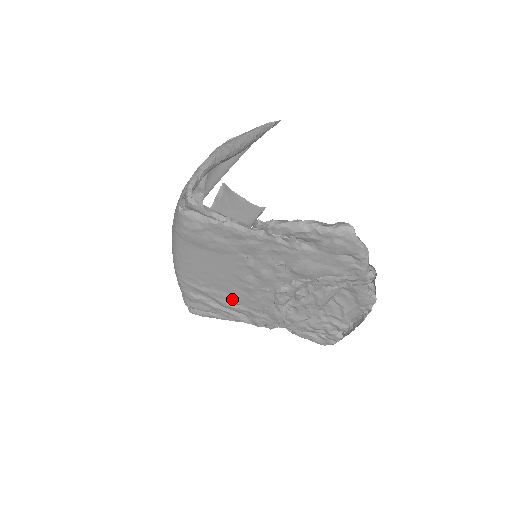
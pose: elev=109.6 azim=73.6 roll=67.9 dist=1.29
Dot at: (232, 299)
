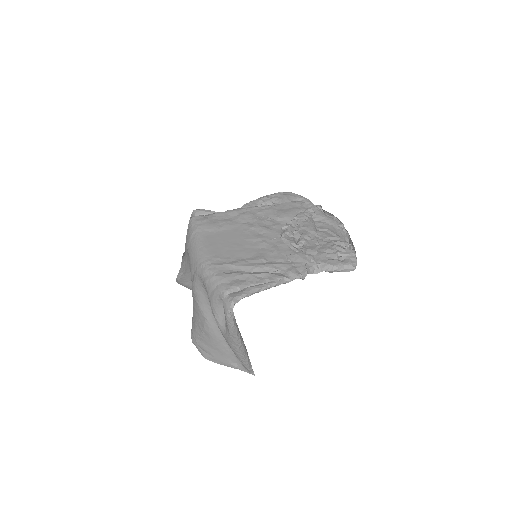
Dot at: (258, 258)
